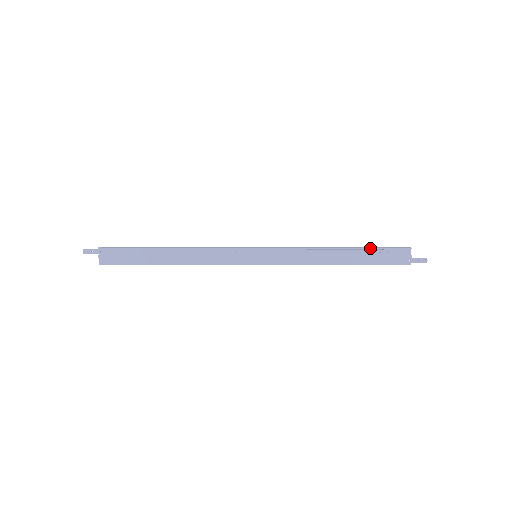
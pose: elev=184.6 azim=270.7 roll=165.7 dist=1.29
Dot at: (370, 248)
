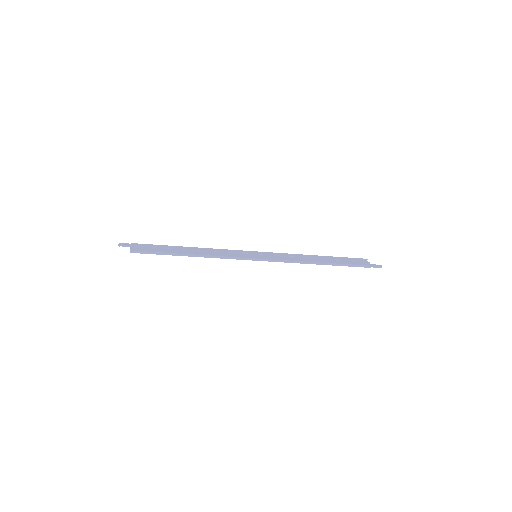
Dot at: (338, 257)
